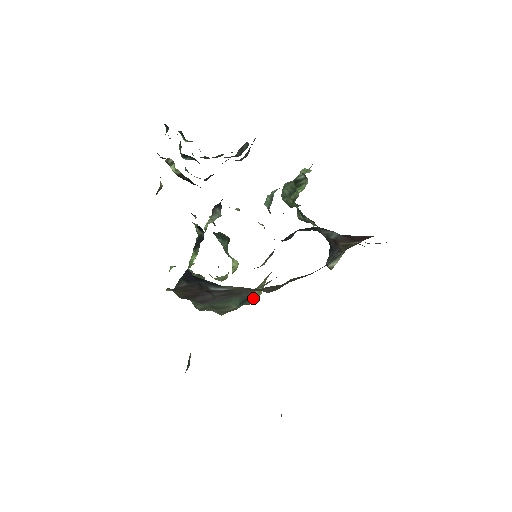
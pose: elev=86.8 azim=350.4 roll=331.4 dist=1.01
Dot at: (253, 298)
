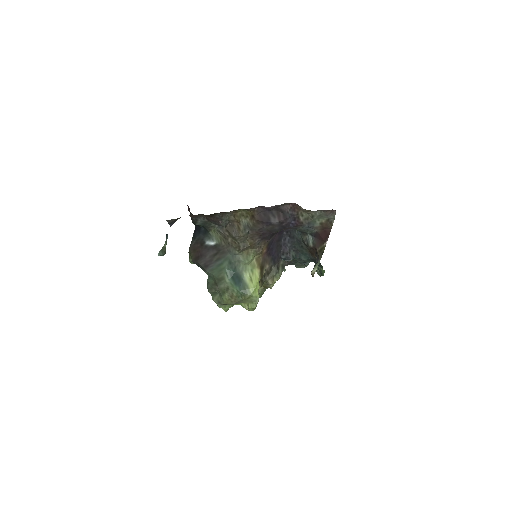
Dot at: (248, 288)
